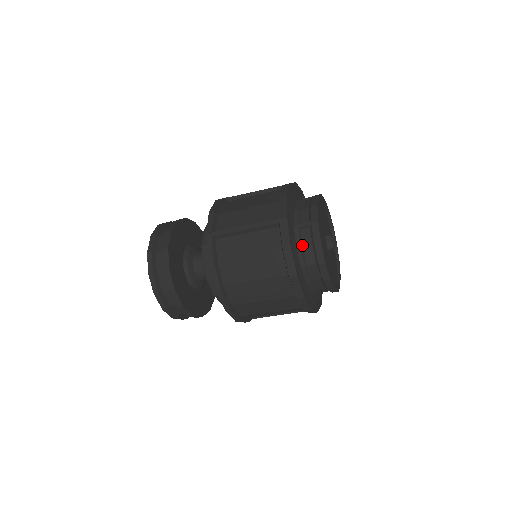
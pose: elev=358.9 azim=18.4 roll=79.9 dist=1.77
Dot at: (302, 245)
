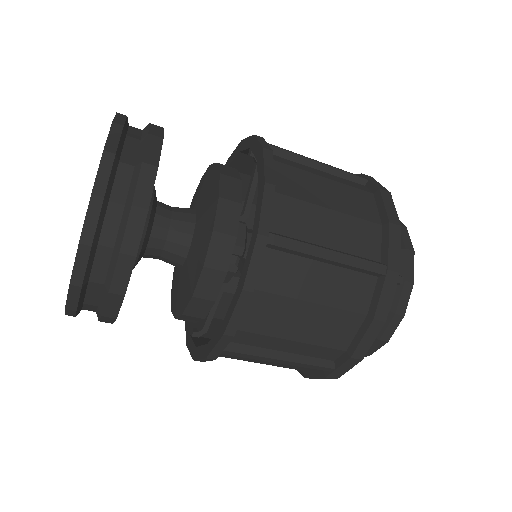
Dot at: occluded
